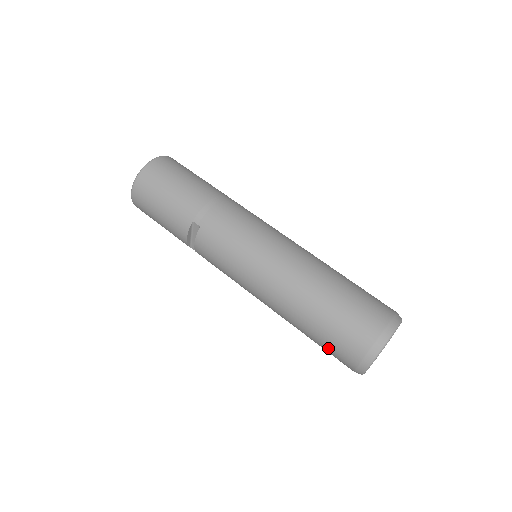
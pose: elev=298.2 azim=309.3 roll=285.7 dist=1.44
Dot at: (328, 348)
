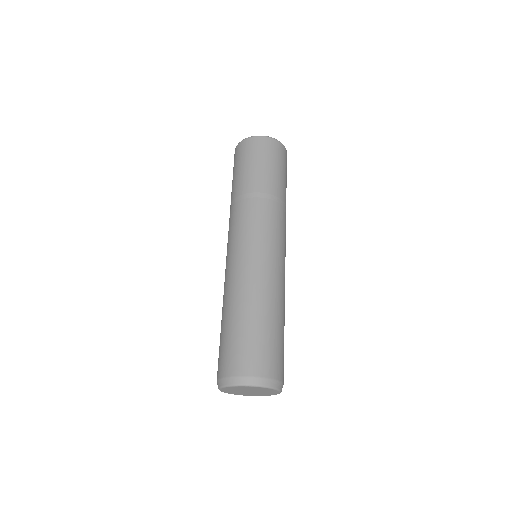
Dot at: occluded
